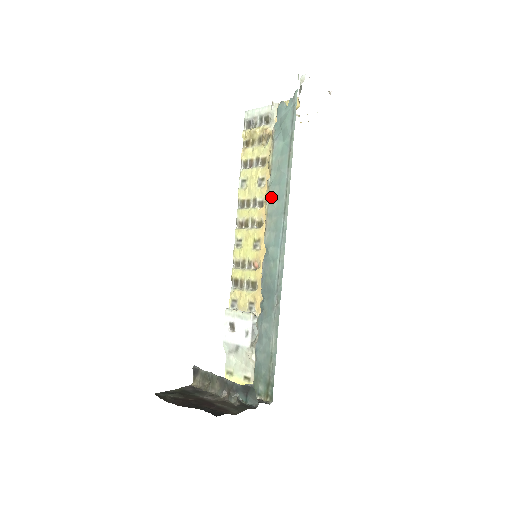
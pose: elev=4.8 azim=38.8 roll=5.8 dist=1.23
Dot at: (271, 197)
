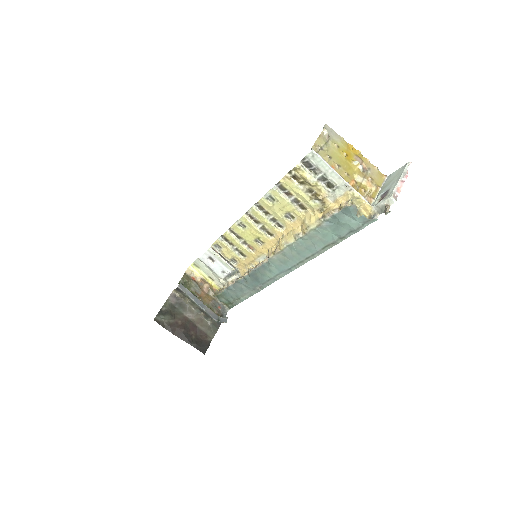
Dot at: (293, 247)
